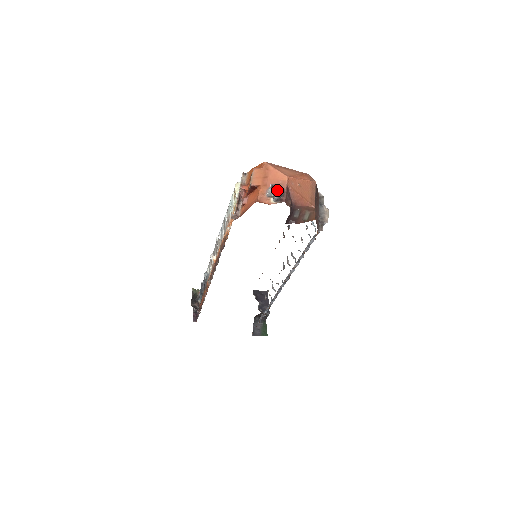
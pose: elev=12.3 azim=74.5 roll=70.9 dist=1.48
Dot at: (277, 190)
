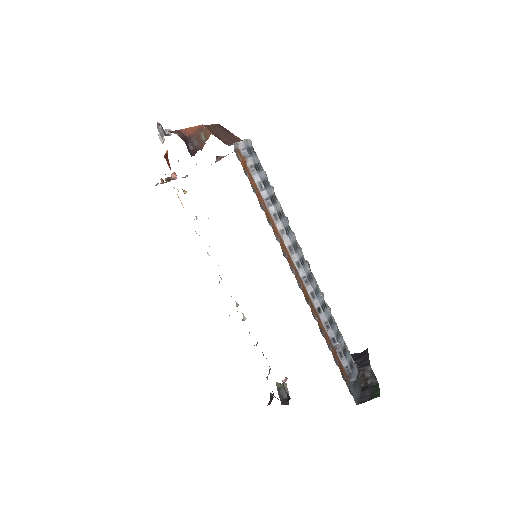
Dot at: occluded
